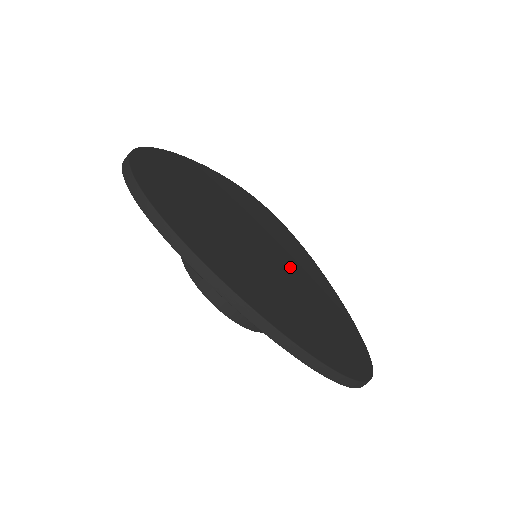
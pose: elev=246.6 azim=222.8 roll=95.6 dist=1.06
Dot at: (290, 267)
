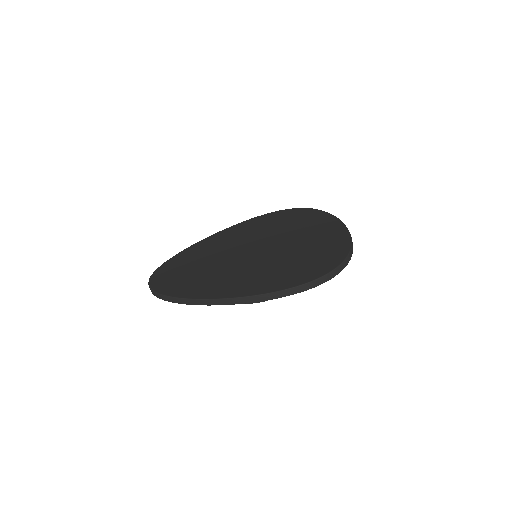
Dot at: (281, 243)
